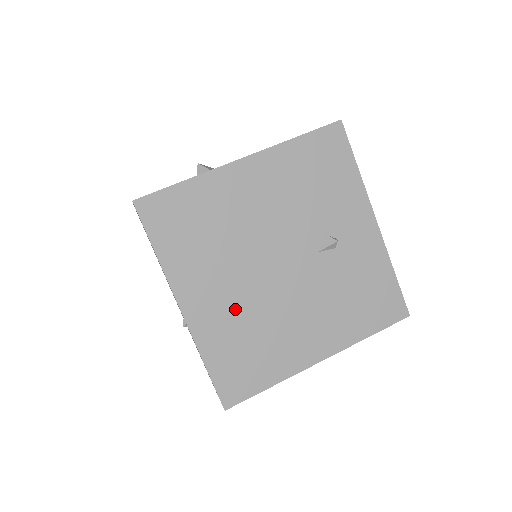
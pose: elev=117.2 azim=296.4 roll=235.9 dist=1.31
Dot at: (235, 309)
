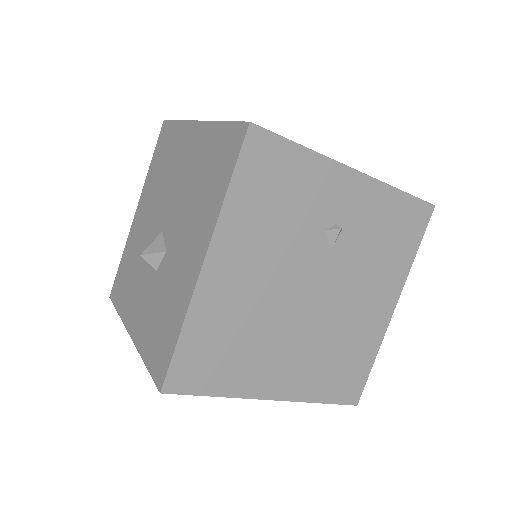
Dot at: (308, 355)
